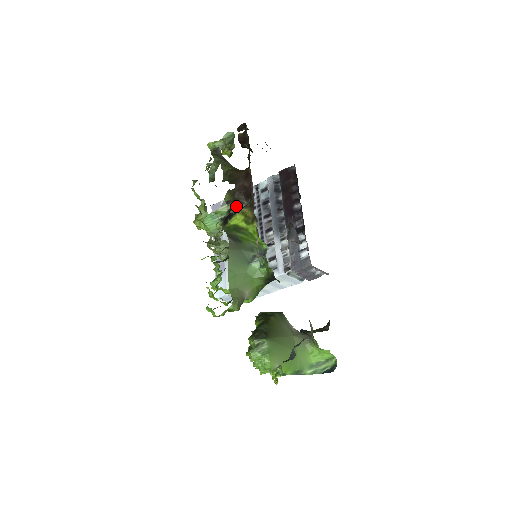
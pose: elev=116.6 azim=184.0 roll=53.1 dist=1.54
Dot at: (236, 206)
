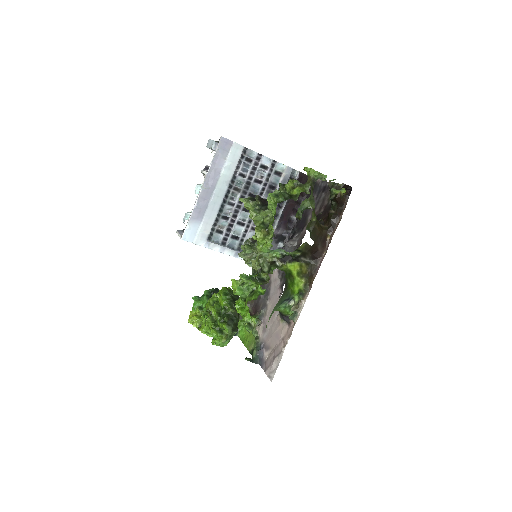
Dot at: (300, 256)
